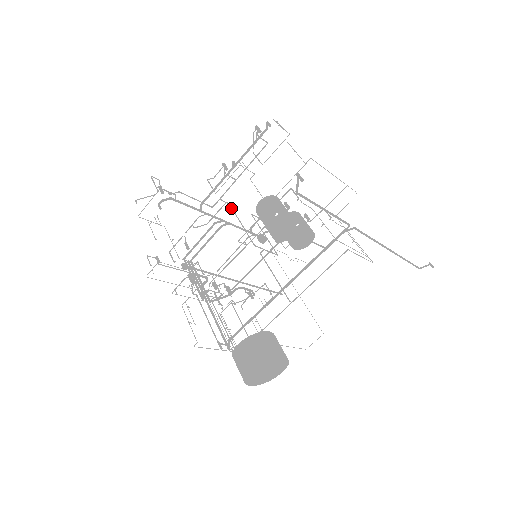
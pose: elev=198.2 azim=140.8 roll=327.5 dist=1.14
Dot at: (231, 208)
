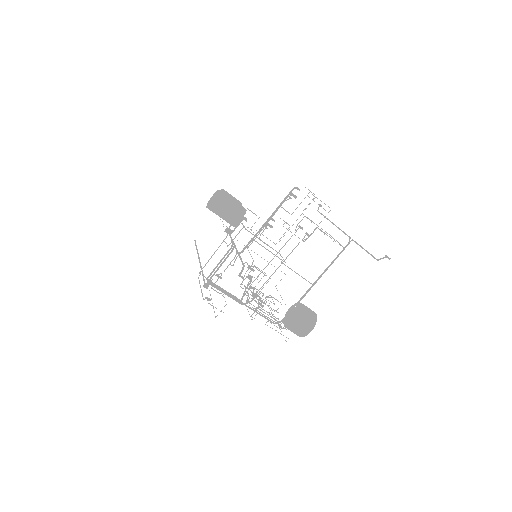
Dot at: (255, 241)
